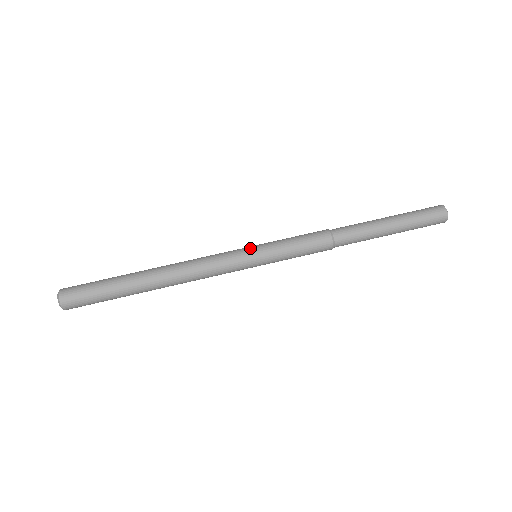
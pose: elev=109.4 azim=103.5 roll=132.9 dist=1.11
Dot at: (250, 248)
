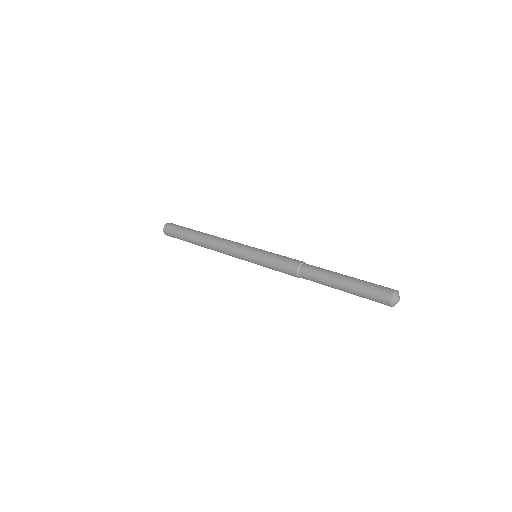
Dot at: (252, 248)
